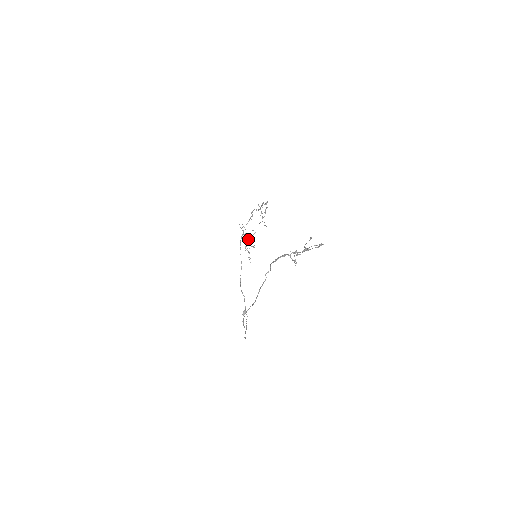
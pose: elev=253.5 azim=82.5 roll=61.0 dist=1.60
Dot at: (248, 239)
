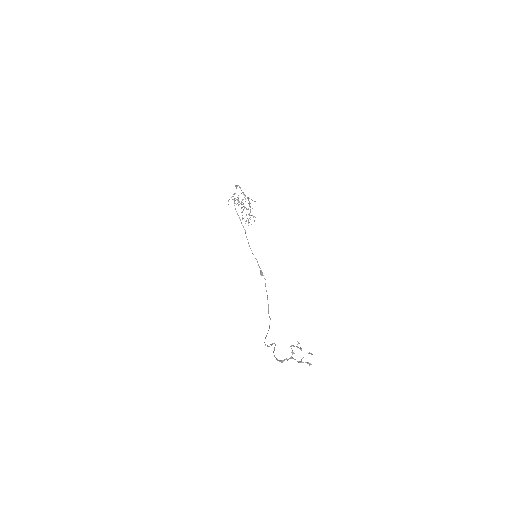
Dot at: (241, 201)
